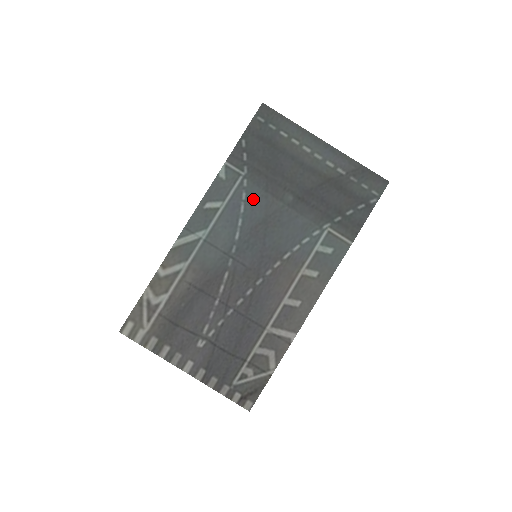
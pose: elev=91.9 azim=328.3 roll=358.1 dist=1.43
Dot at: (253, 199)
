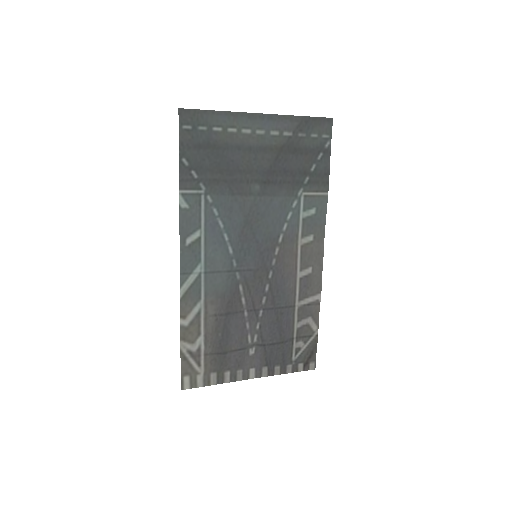
Dot at: (225, 209)
